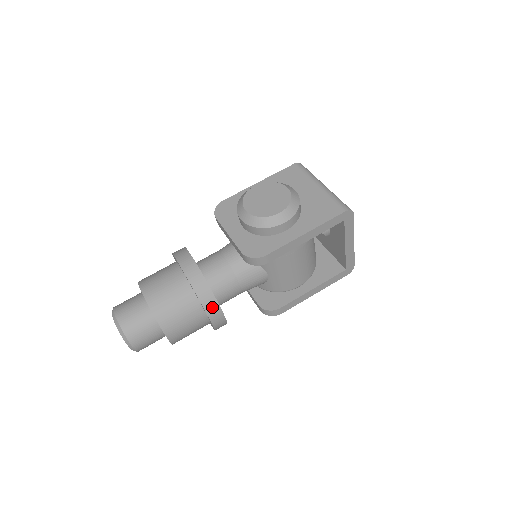
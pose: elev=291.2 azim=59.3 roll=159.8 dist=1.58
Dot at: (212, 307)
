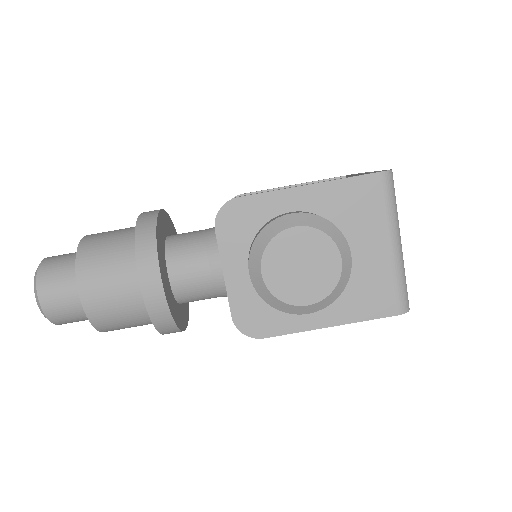
Dot at: (172, 332)
